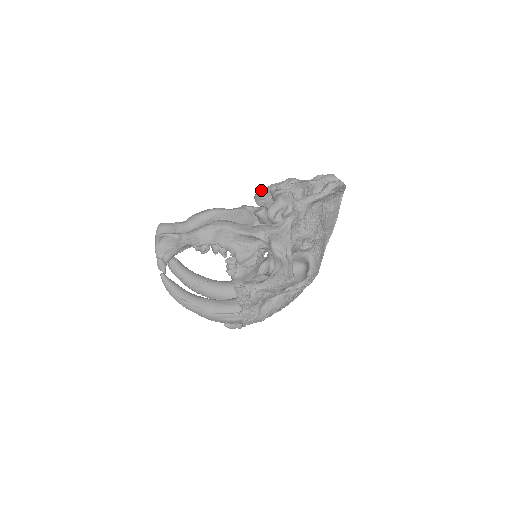
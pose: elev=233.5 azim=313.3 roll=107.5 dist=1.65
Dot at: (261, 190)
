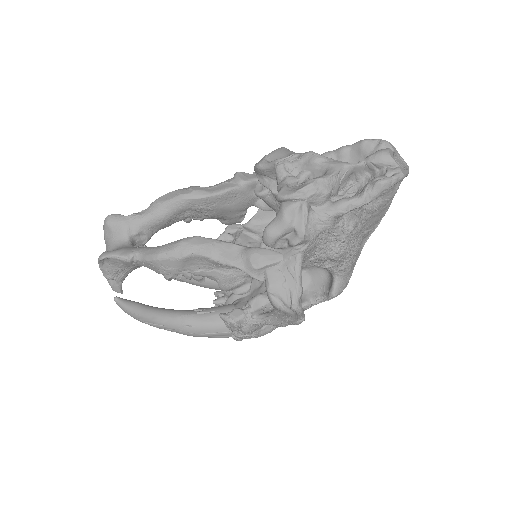
Dot at: (263, 162)
